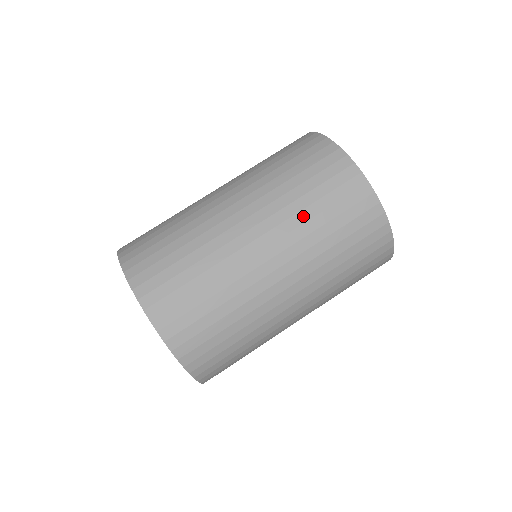
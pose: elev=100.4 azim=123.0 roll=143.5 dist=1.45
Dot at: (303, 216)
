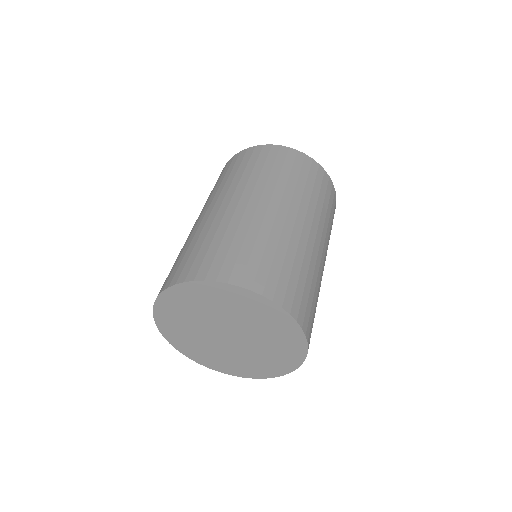
Dot at: (324, 214)
